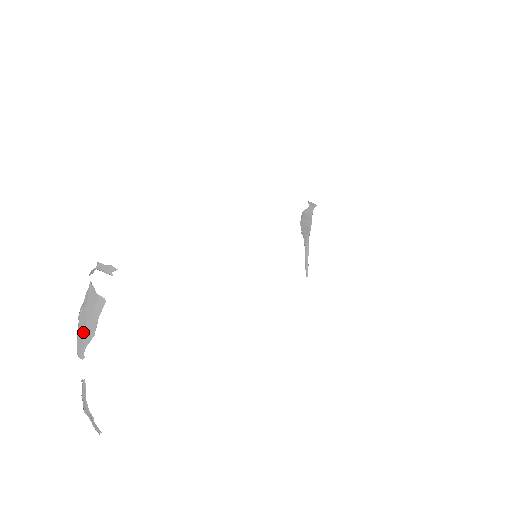
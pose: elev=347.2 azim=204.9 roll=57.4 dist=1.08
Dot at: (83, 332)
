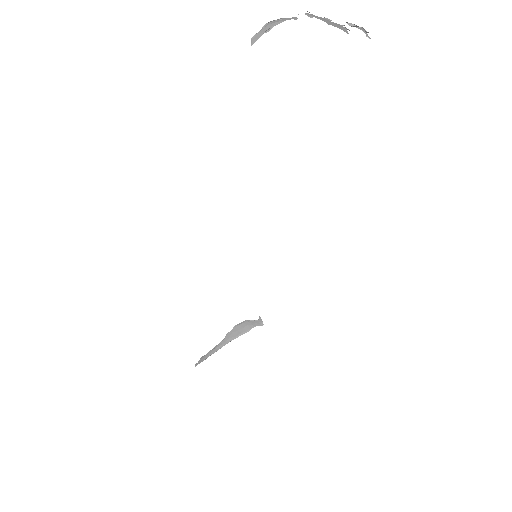
Dot at: (321, 18)
